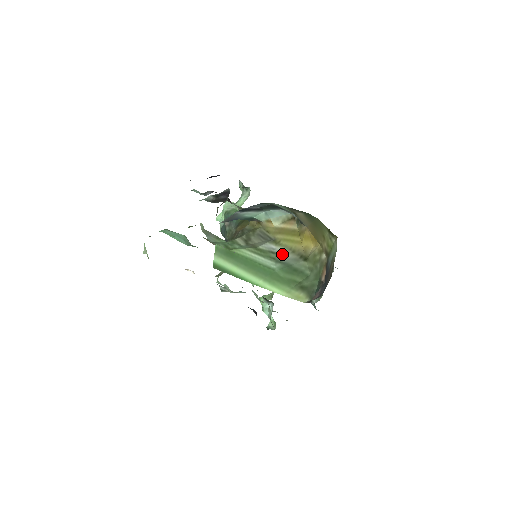
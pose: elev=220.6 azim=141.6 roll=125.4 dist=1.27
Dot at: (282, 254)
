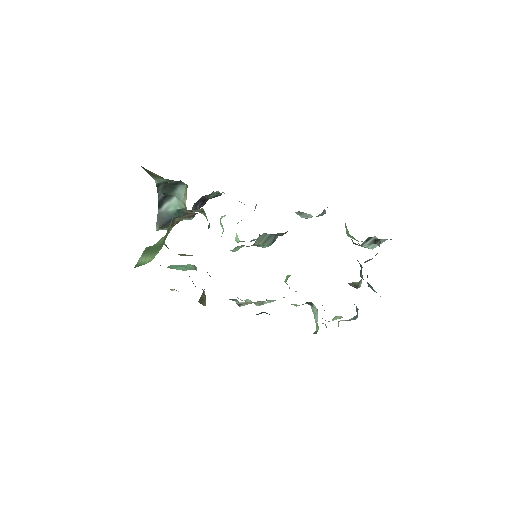
Dot at: occluded
